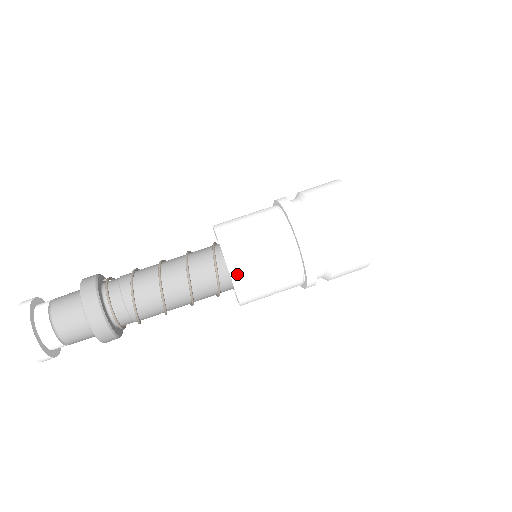
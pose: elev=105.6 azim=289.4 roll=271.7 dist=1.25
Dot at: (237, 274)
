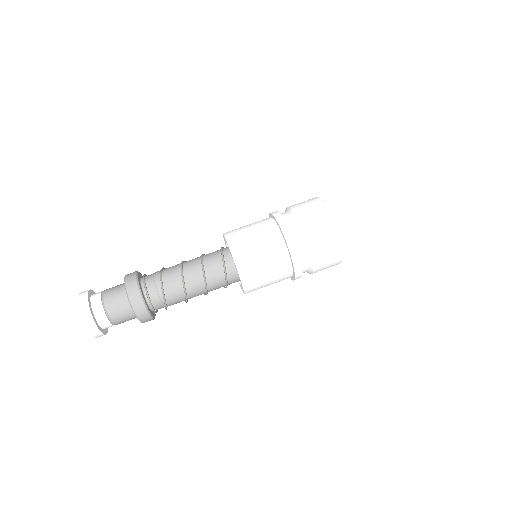
Dot at: (235, 249)
